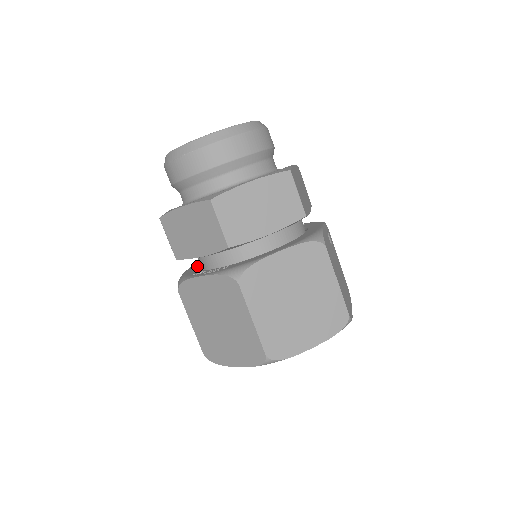
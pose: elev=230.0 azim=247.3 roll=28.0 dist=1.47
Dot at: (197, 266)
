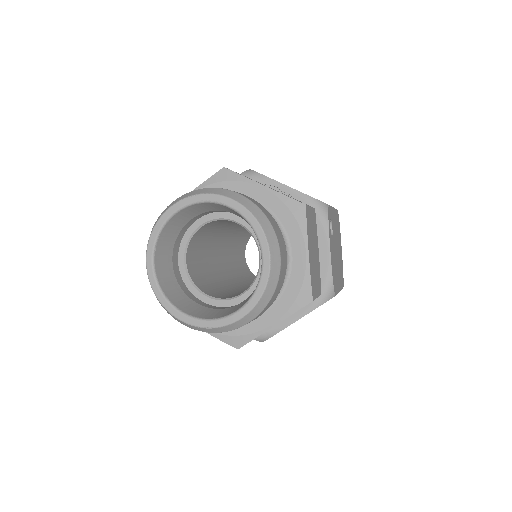
Dot at: occluded
